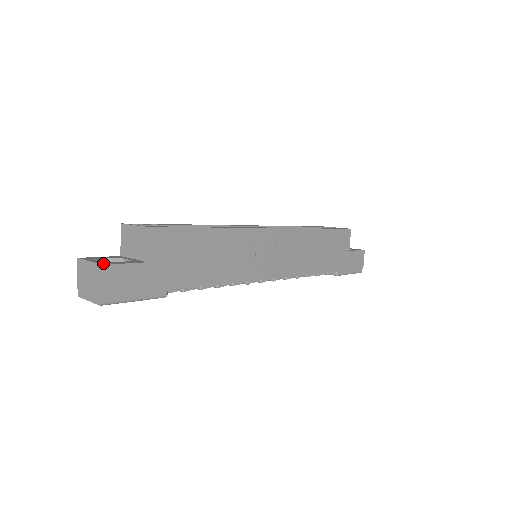
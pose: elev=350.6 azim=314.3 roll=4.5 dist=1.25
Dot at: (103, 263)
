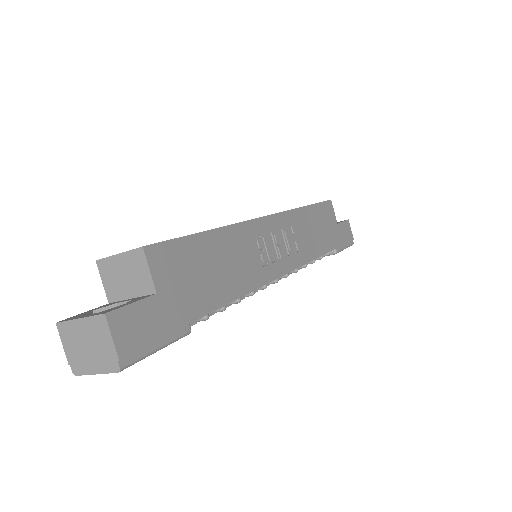
Dot at: (102, 312)
